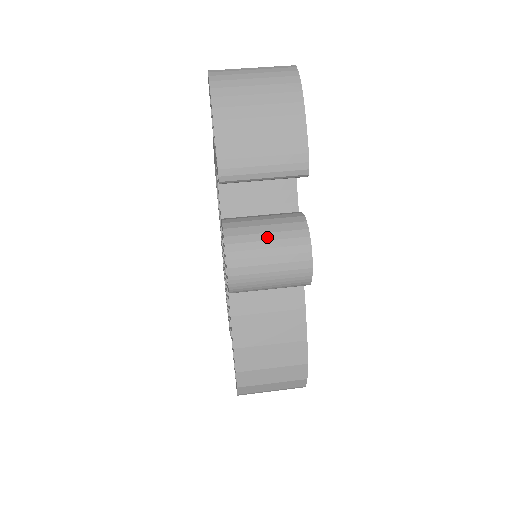
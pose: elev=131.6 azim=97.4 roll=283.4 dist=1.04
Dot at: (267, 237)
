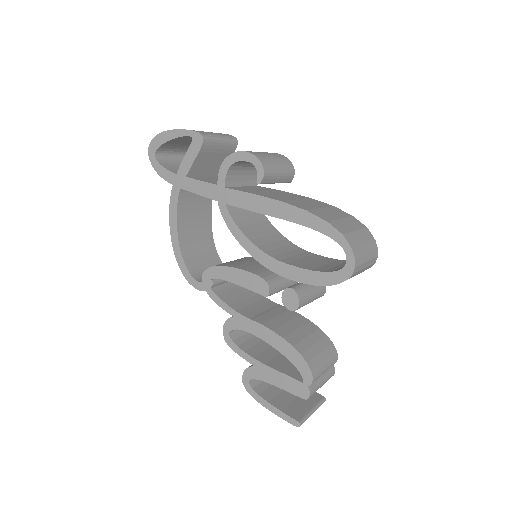
Dot at: occluded
